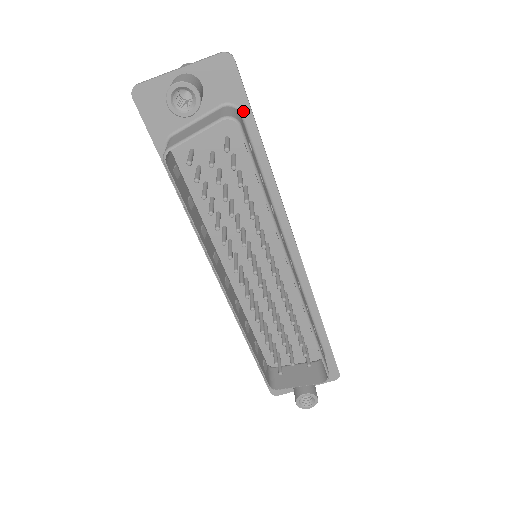
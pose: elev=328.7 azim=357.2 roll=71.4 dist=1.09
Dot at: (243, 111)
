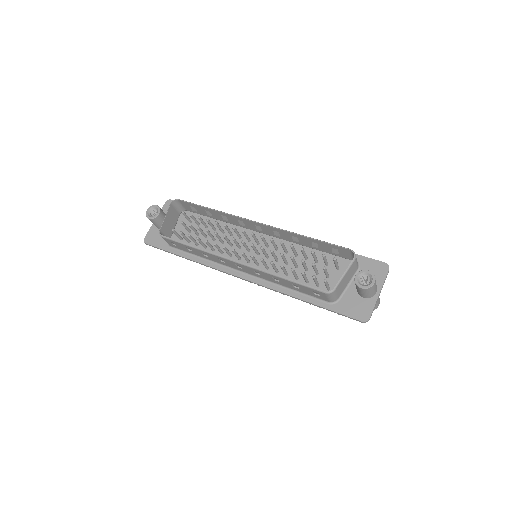
Dot at: occluded
